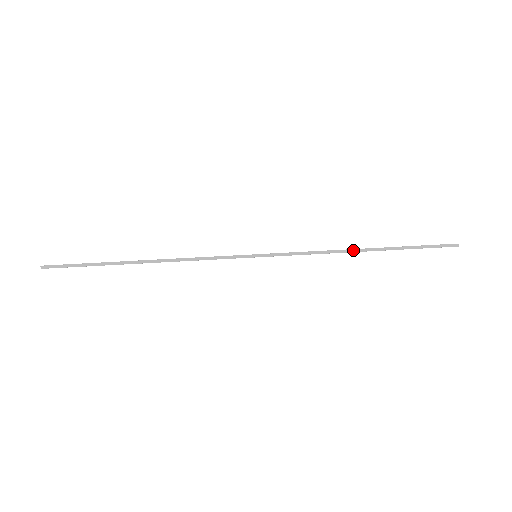
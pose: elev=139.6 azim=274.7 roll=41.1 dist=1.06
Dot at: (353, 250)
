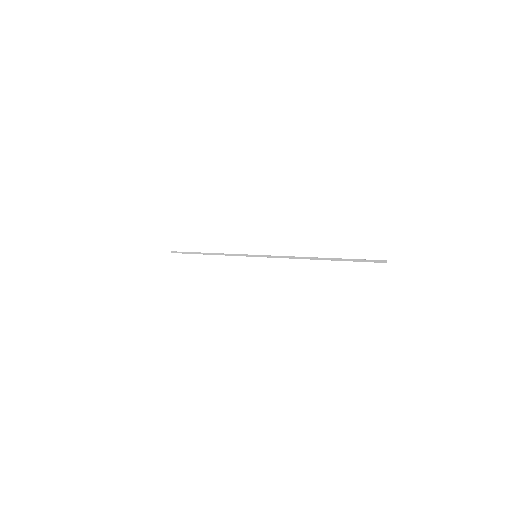
Dot at: (309, 258)
